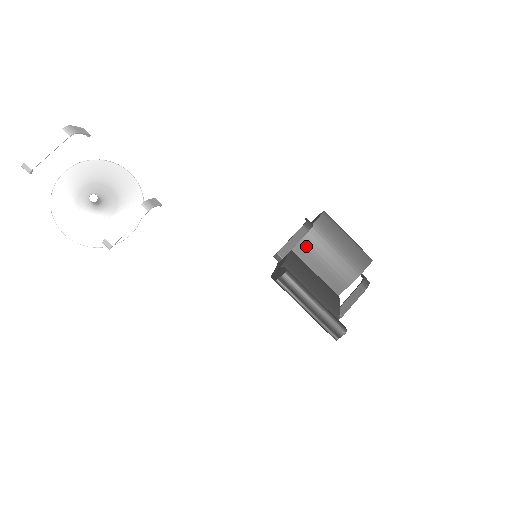
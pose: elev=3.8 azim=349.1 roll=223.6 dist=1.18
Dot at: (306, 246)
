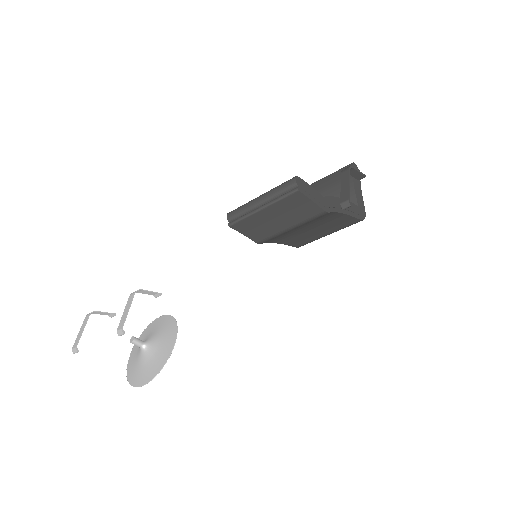
Dot at: occluded
